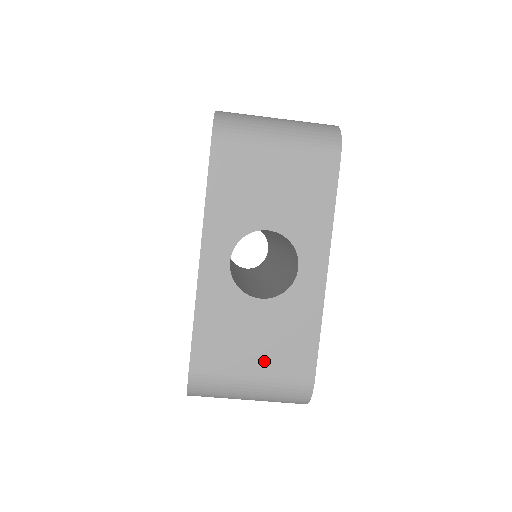
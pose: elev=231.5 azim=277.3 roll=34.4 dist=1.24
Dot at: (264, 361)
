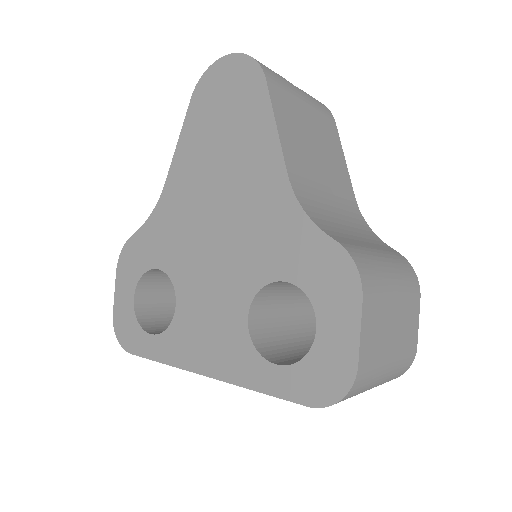
Dot at: occluded
